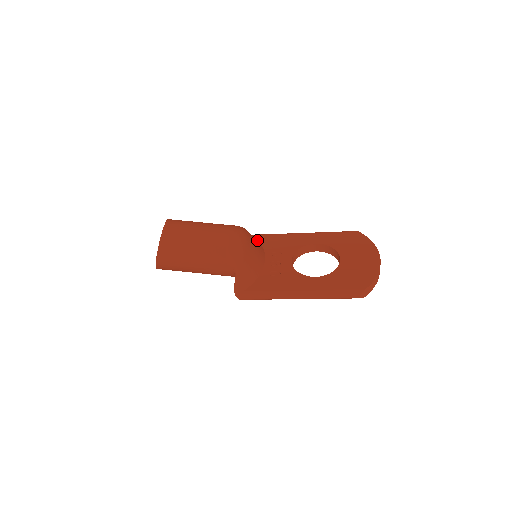
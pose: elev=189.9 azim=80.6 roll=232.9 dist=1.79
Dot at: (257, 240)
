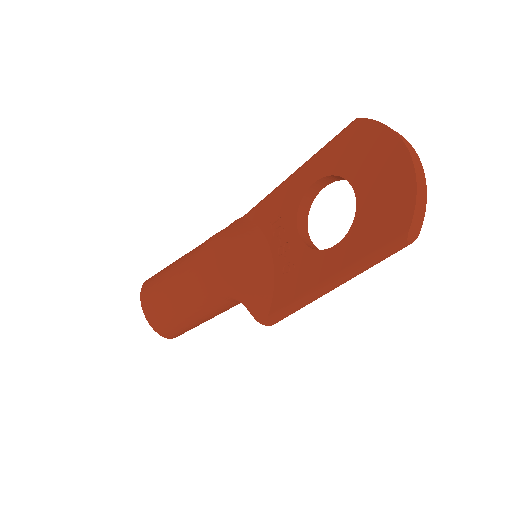
Dot at: (249, 225)
